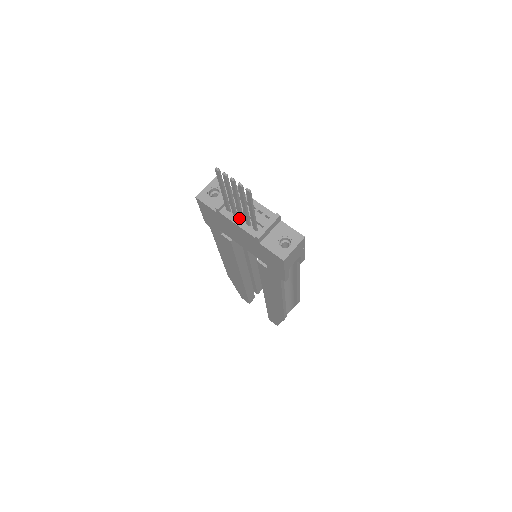
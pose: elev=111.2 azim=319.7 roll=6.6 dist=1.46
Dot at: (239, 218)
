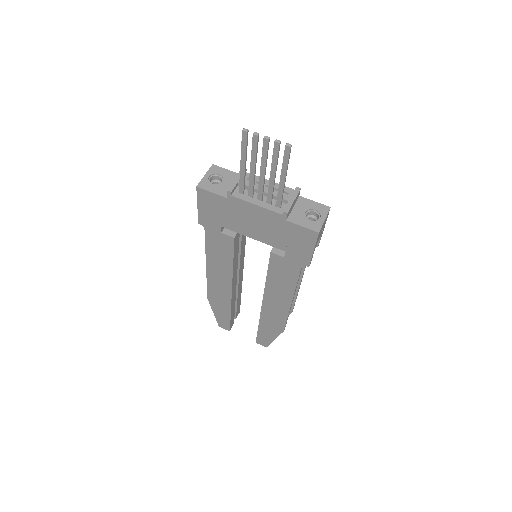
Dot at: (257, 197)
